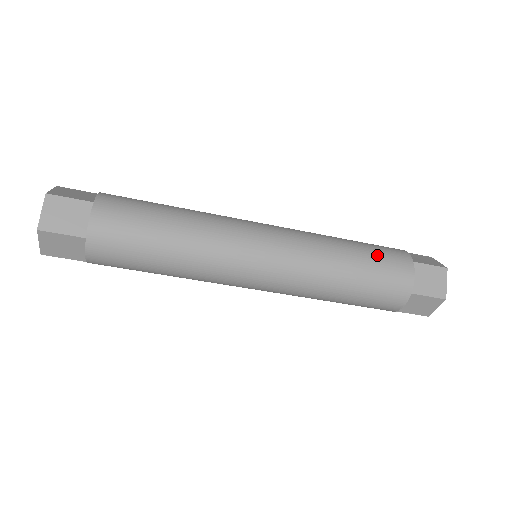
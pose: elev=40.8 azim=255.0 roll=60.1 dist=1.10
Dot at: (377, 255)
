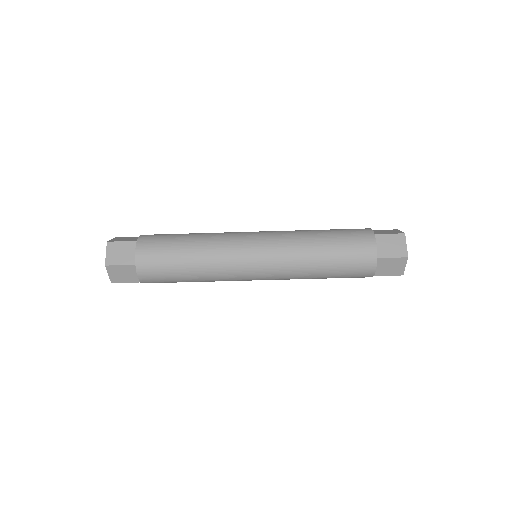
Dot at: (344, 235)
